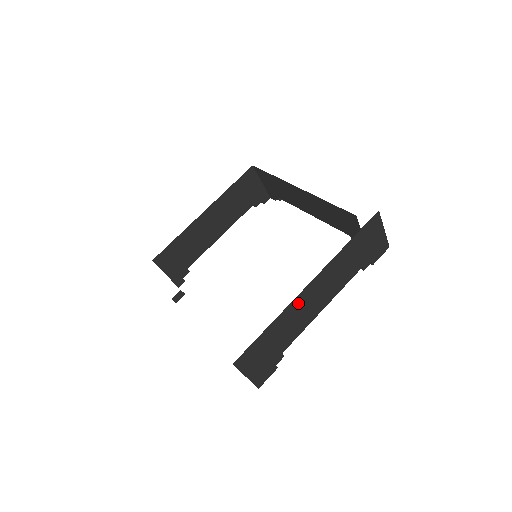
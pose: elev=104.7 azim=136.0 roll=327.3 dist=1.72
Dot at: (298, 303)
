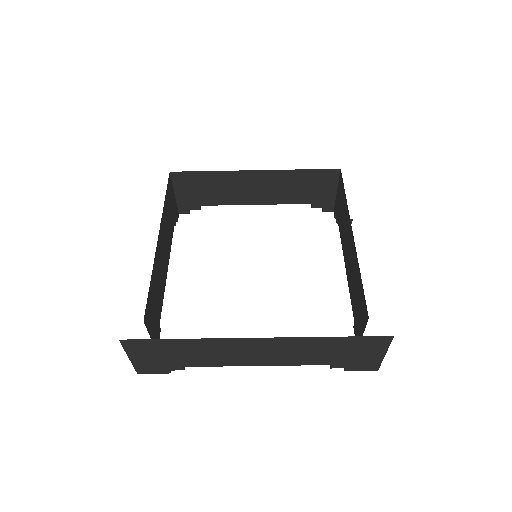
Dot at: (231, 343)
